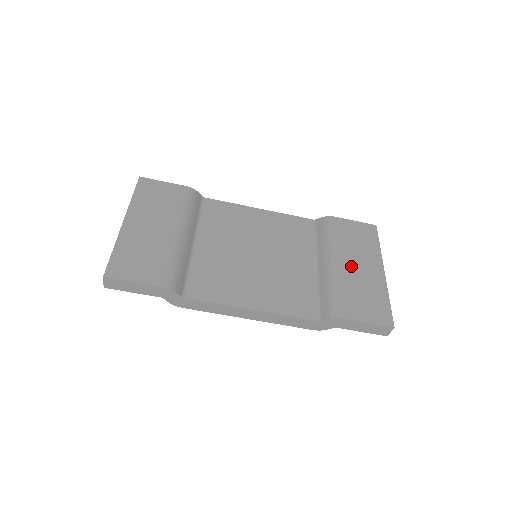
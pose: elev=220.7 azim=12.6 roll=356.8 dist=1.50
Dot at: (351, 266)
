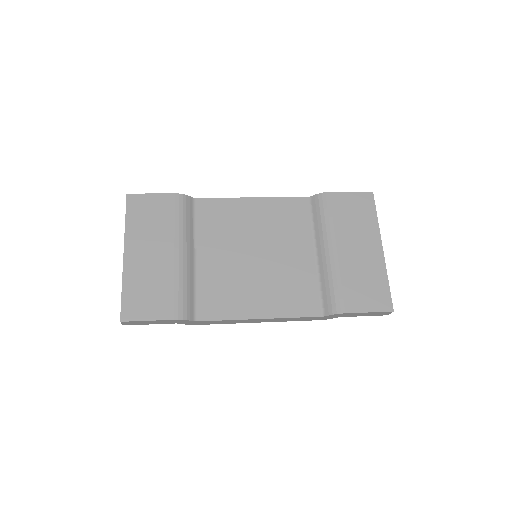
Dot at: (349, 250)
